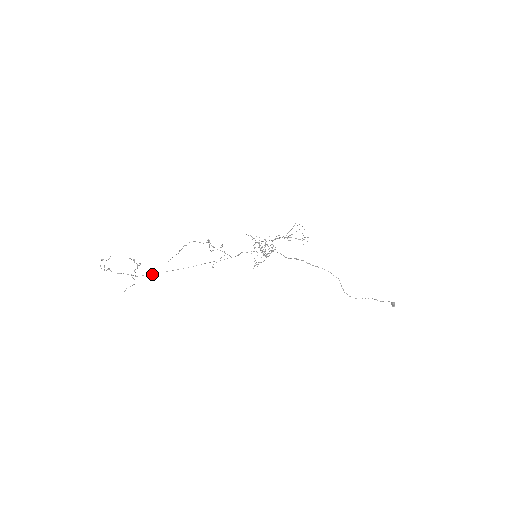
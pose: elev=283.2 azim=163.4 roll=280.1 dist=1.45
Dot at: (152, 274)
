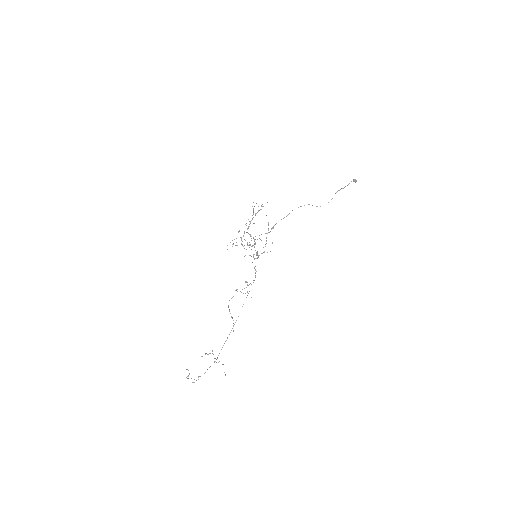
Dot at: occluded
